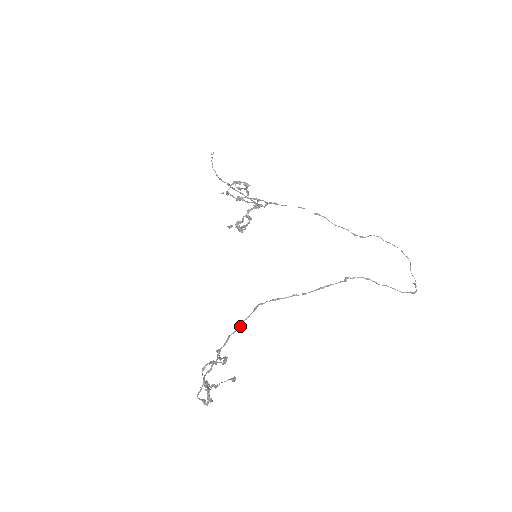
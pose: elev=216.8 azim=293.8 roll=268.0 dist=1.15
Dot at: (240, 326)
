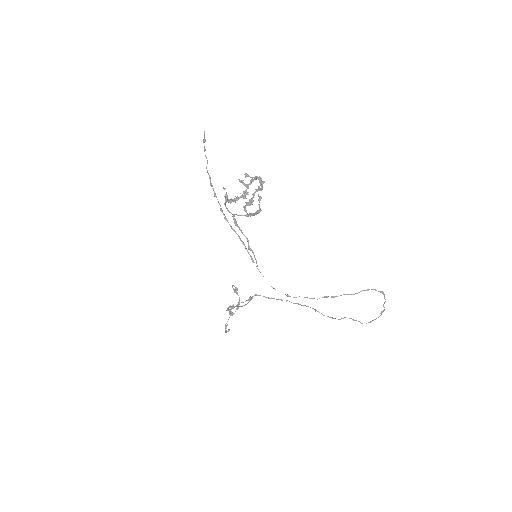
Dot at: occluded
